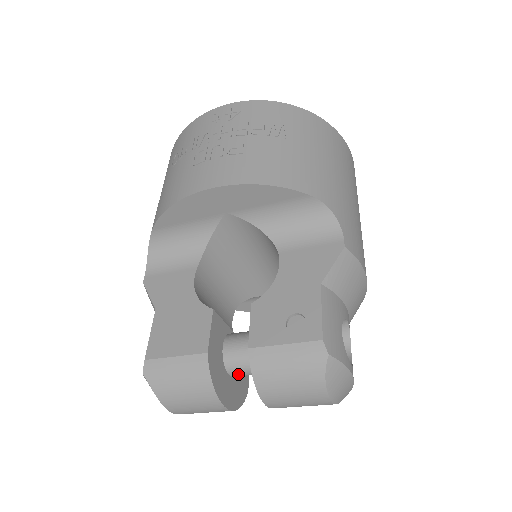
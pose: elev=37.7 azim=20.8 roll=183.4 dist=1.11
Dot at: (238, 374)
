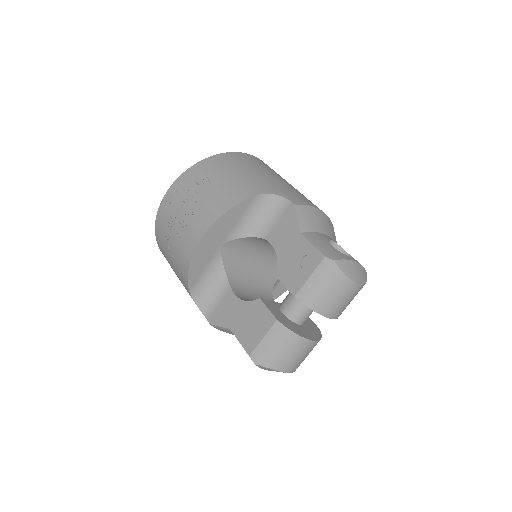
Dot at: (303, 320)
